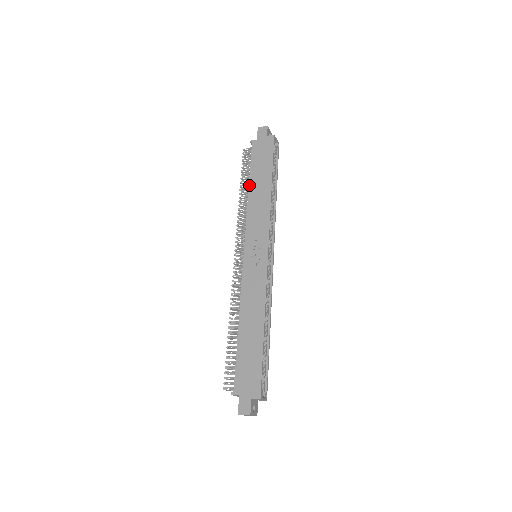
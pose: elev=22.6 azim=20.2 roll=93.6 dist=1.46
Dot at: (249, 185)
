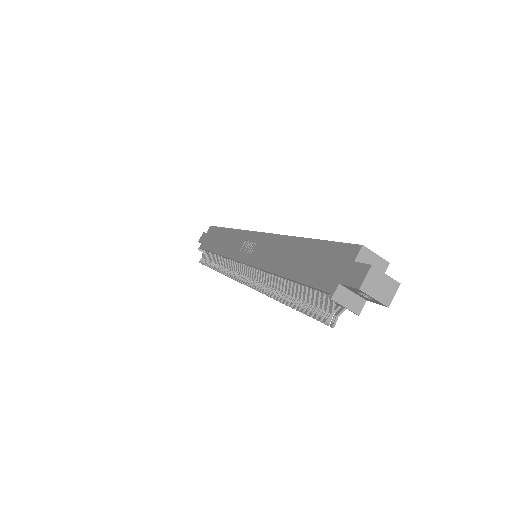
Dot at: (213, 252)
